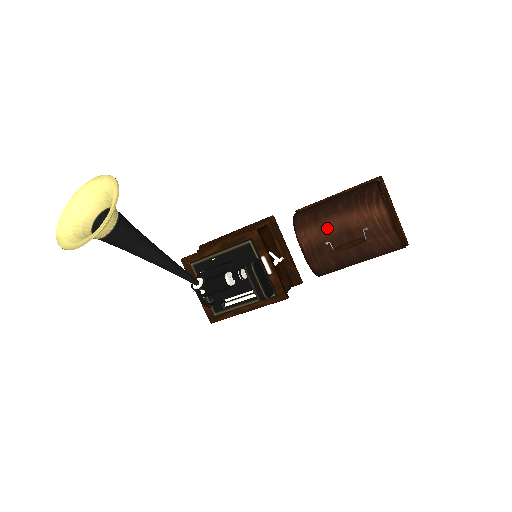
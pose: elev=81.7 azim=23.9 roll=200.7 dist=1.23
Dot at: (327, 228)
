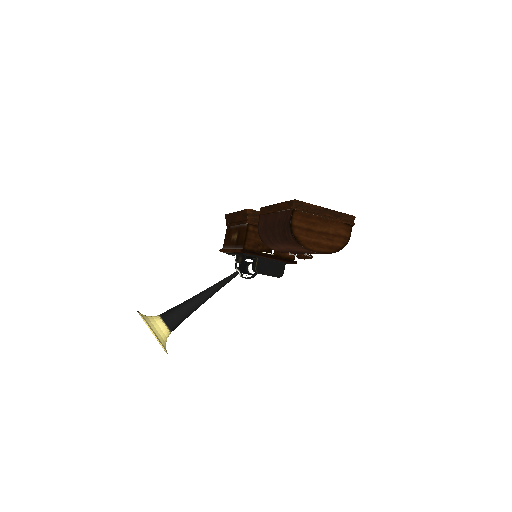
Dot at: (282, 249)
